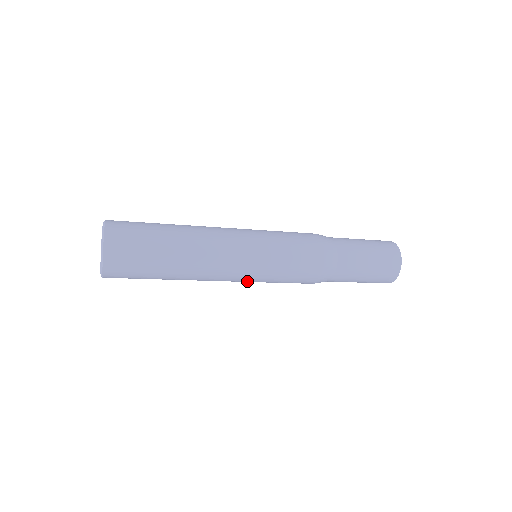
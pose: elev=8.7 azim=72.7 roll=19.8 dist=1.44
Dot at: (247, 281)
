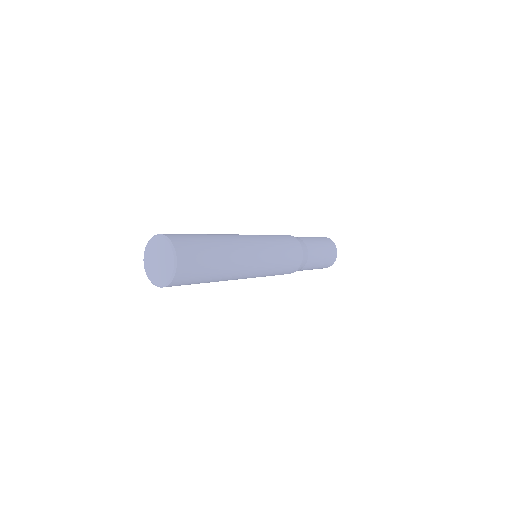
Dot at: (253, 277)
